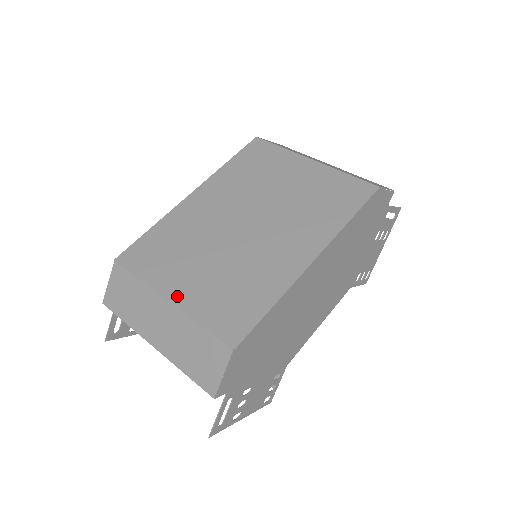
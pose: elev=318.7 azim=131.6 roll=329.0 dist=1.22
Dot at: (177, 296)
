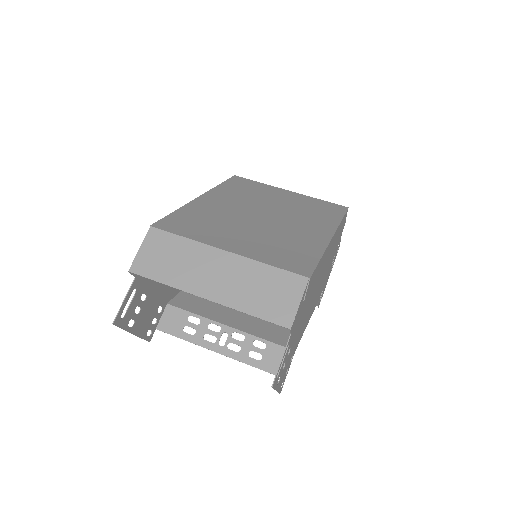
Dot at: (233, 249)
